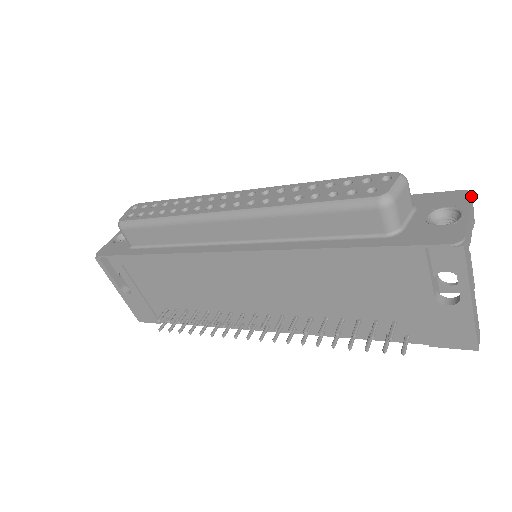
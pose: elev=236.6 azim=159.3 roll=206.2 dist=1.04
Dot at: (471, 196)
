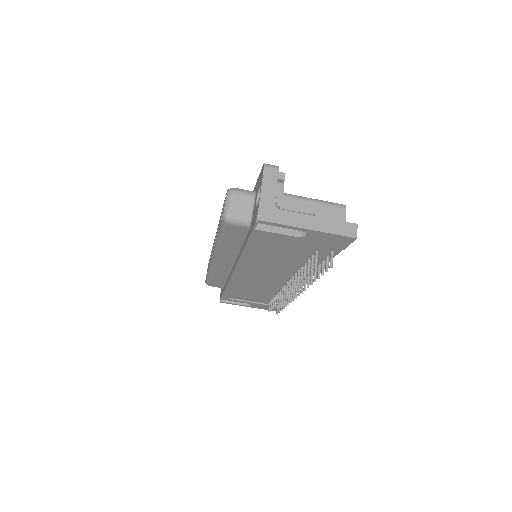
Dot at: (263, 169)
